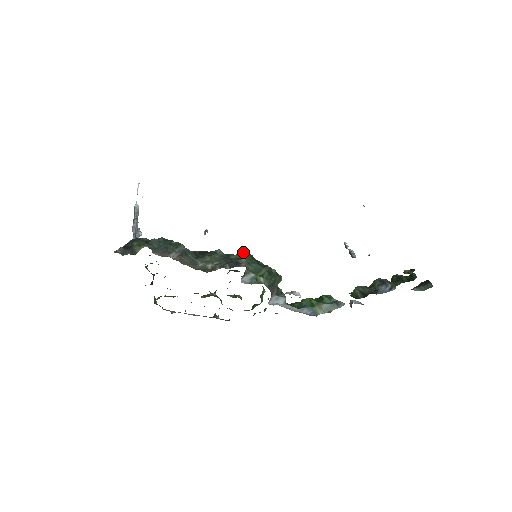
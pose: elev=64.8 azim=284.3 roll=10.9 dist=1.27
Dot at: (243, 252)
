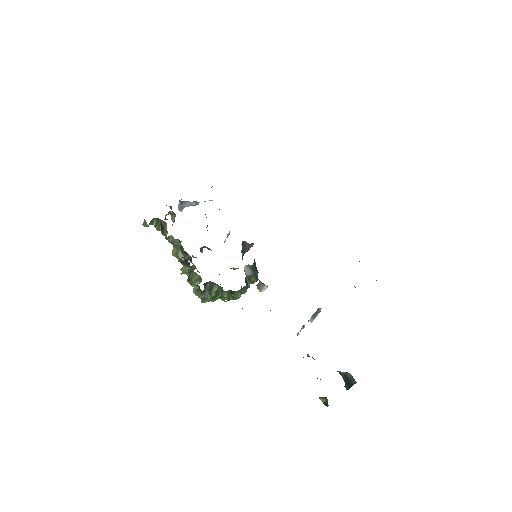
Dot at: occluded
